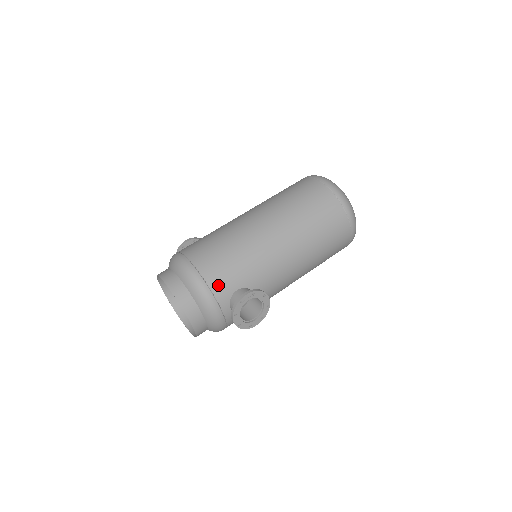
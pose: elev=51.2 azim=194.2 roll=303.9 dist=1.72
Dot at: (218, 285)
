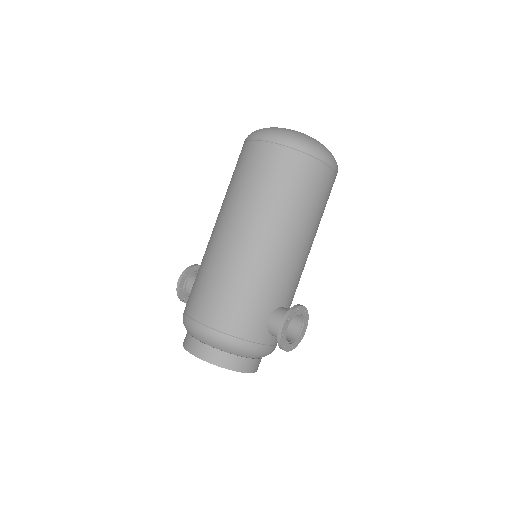
Dot at: (249, 330)
